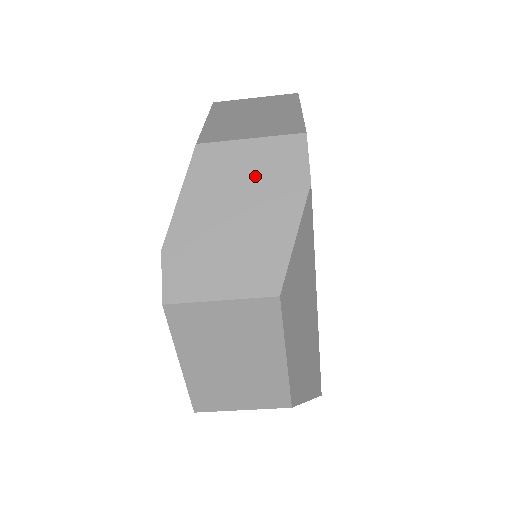
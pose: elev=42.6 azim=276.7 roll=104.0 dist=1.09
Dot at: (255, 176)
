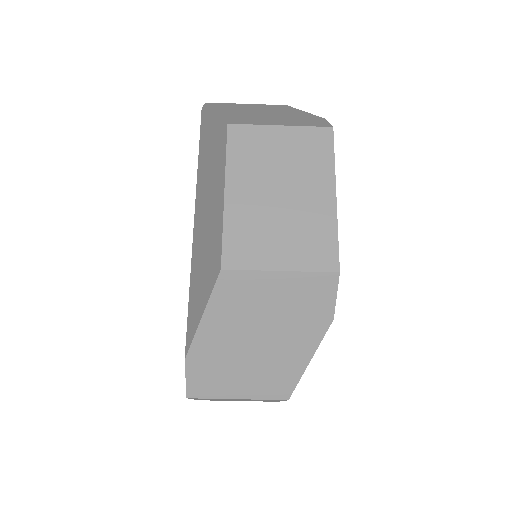
Dot at: (280, 308)
